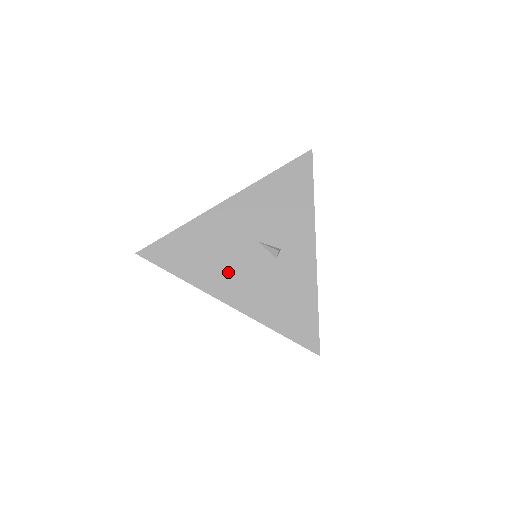
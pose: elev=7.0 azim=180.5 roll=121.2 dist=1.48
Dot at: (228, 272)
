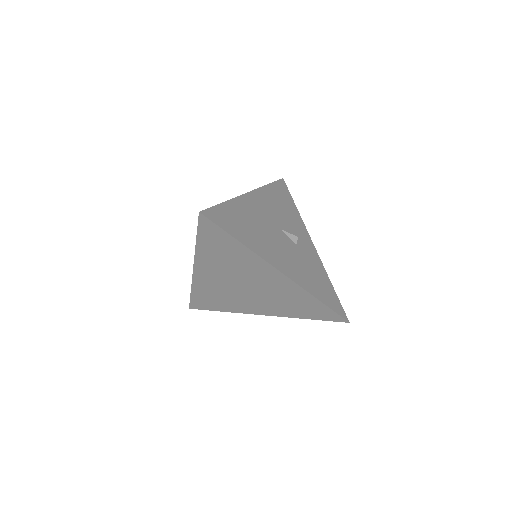
Dot at: (273, 247)
